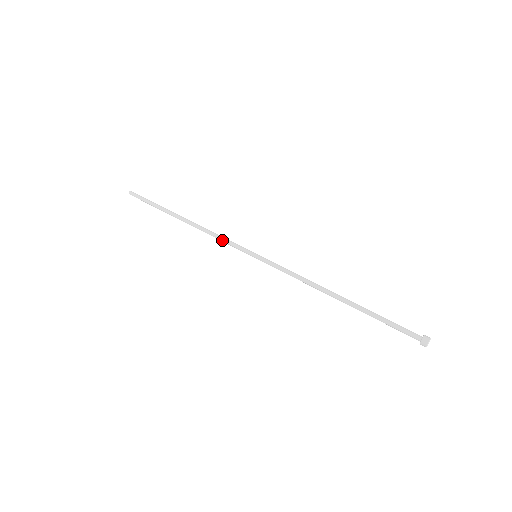
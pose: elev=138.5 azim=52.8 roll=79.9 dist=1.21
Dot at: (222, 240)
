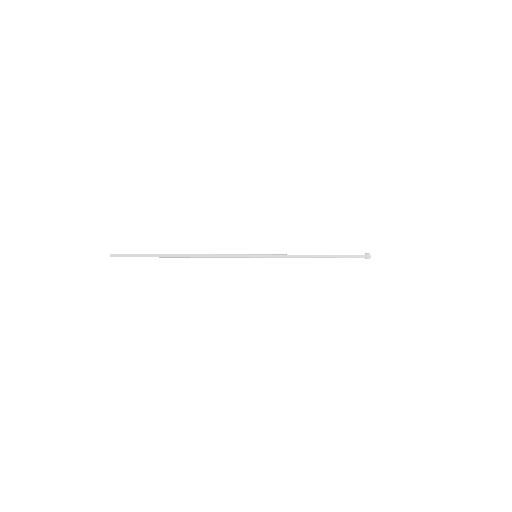
Dot at: (226, 254)
